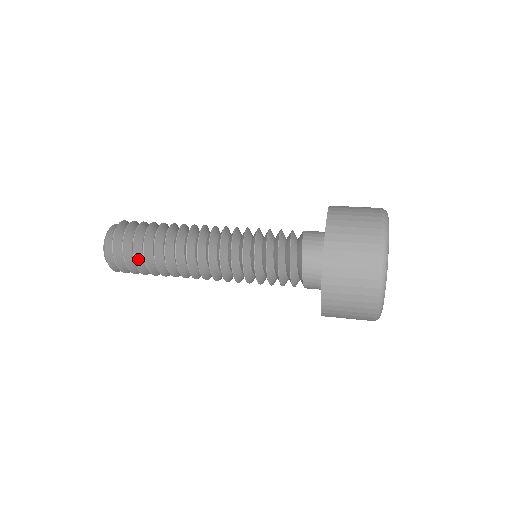
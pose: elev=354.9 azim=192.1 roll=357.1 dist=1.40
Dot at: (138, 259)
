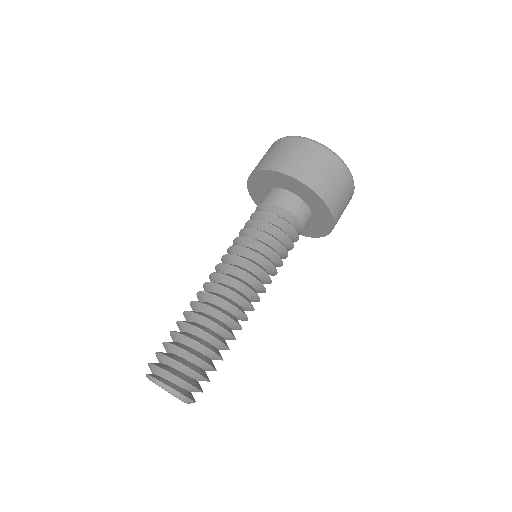
Dot at: (205, 360)
